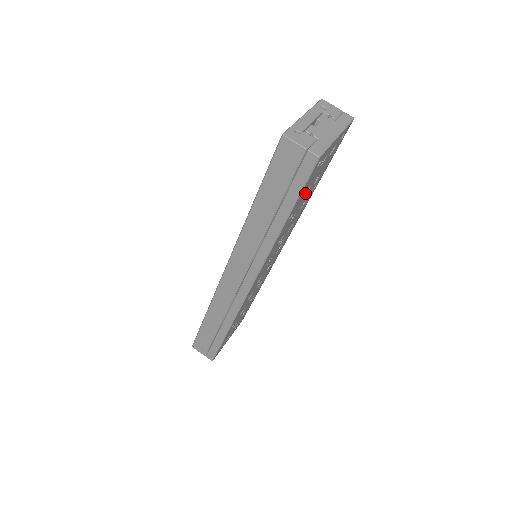
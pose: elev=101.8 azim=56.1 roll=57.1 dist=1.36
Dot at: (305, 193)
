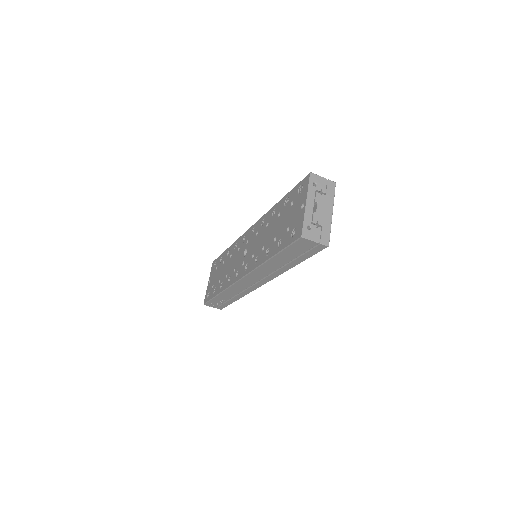
Dot at: occluded
